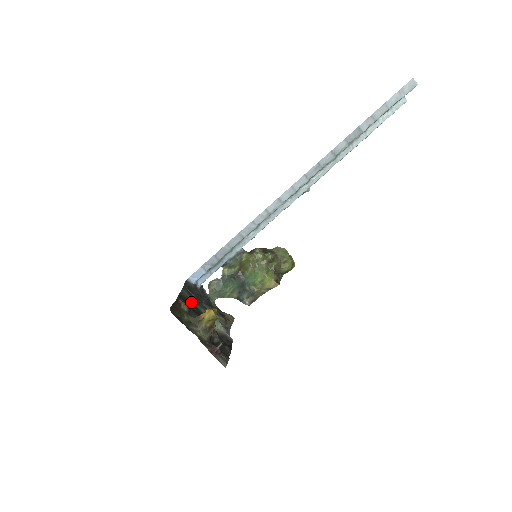
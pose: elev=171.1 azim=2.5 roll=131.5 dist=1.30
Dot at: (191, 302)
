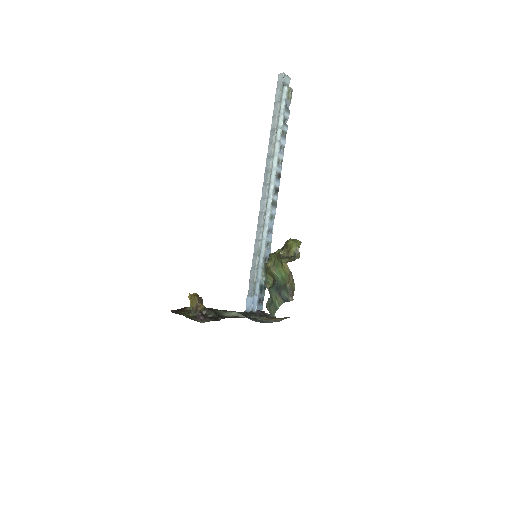
Dot at: occluded
